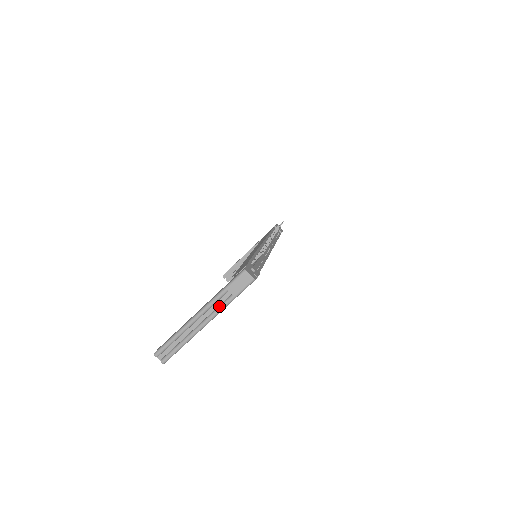
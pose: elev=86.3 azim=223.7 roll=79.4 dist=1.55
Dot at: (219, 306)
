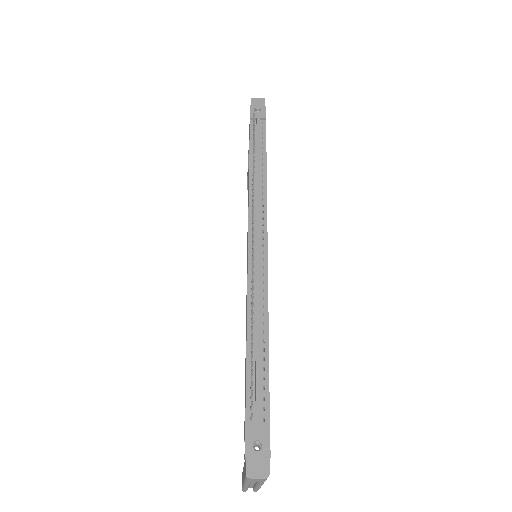
Dot at: occluded
